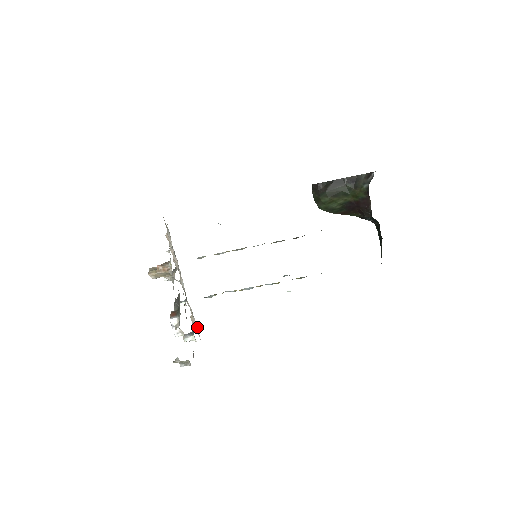
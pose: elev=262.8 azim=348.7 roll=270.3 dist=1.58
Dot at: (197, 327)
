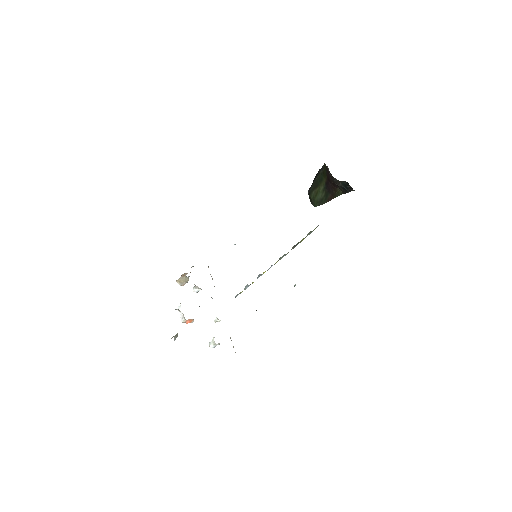
Dot at: occluded
